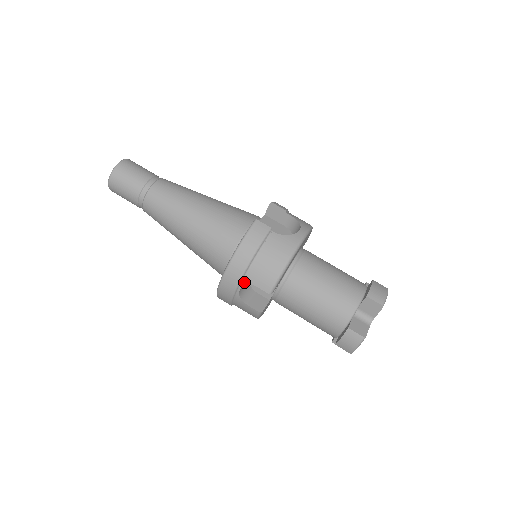
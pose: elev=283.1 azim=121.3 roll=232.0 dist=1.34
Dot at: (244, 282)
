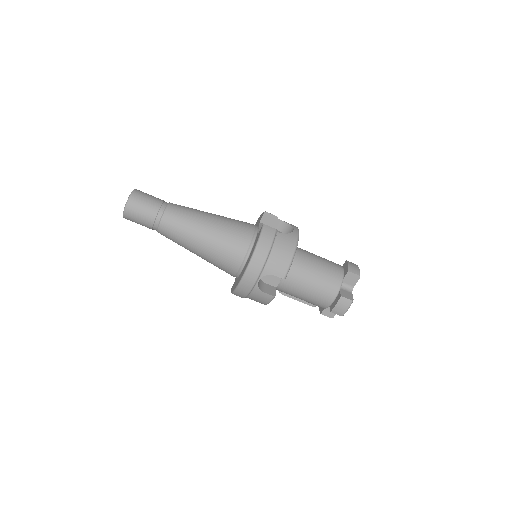
Dot at: (263, 273)
